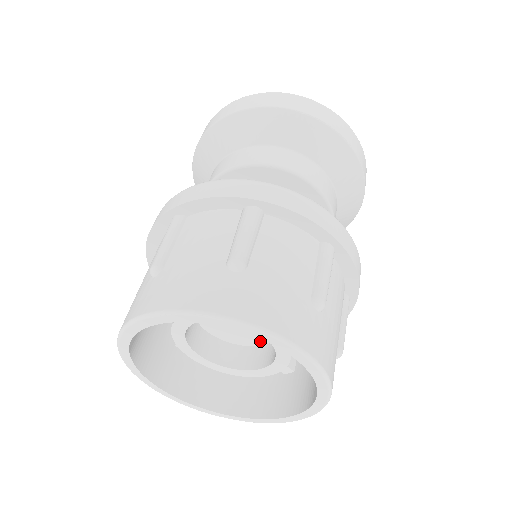
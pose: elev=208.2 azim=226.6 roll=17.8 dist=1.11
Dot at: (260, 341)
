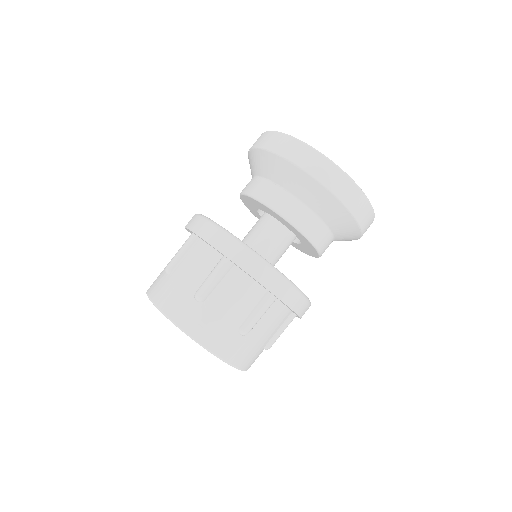
Dot at: occluded
